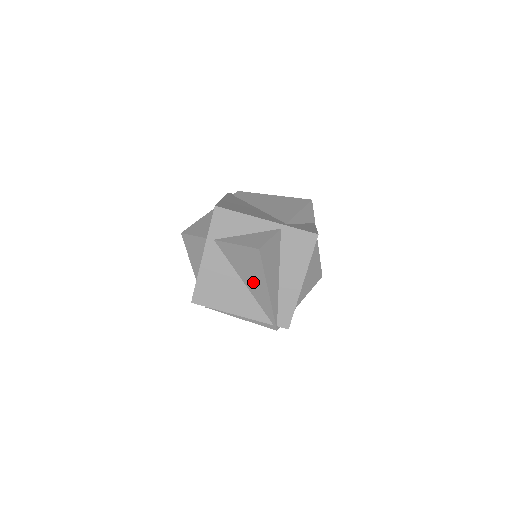
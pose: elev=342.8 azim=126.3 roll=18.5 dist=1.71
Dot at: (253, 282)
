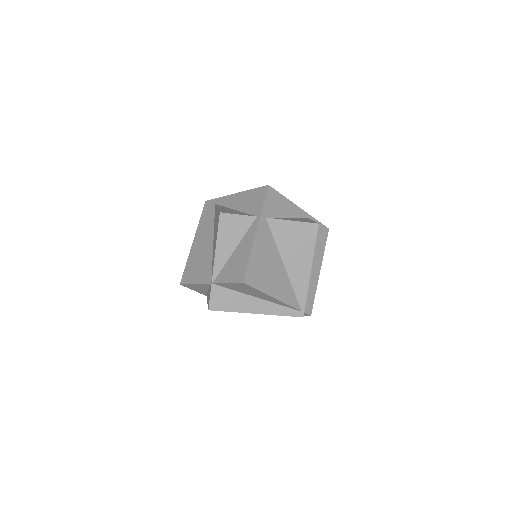
Dot at: (296, 262)
